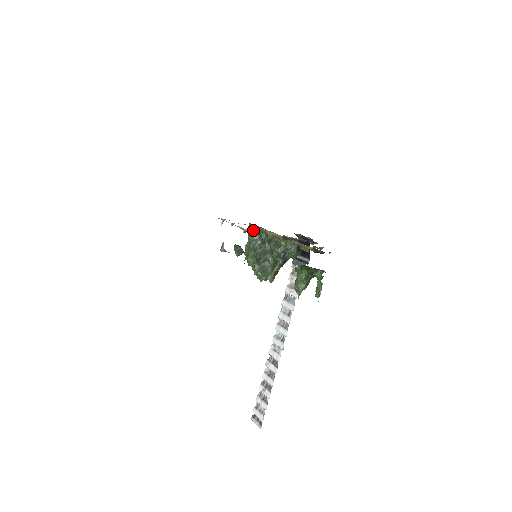
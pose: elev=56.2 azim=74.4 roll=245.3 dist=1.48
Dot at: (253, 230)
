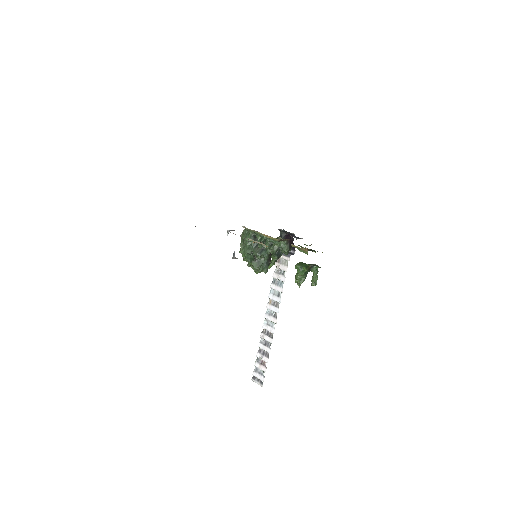
Dot at: (247, 232)
